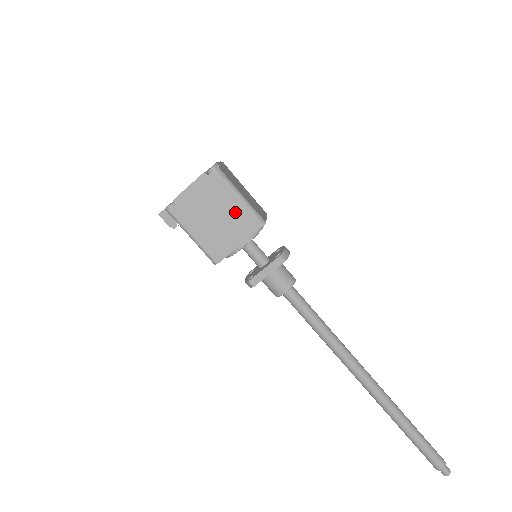
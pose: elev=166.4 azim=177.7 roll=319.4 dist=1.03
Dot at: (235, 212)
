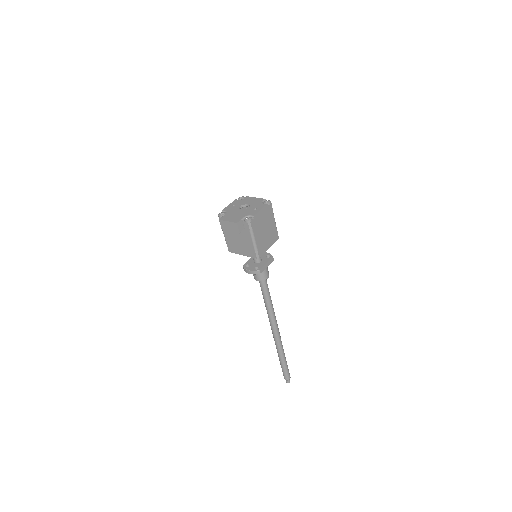
Dot at: (272, 229)
